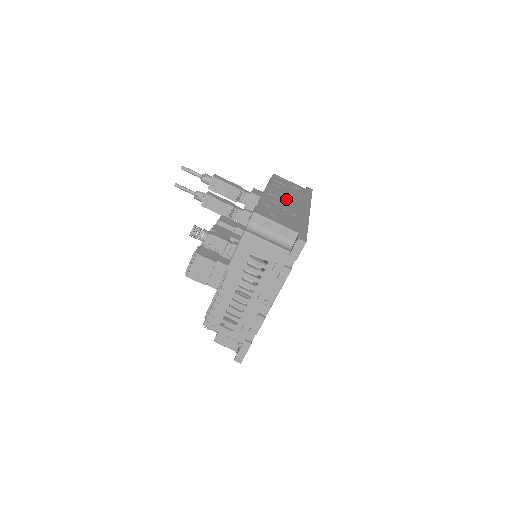
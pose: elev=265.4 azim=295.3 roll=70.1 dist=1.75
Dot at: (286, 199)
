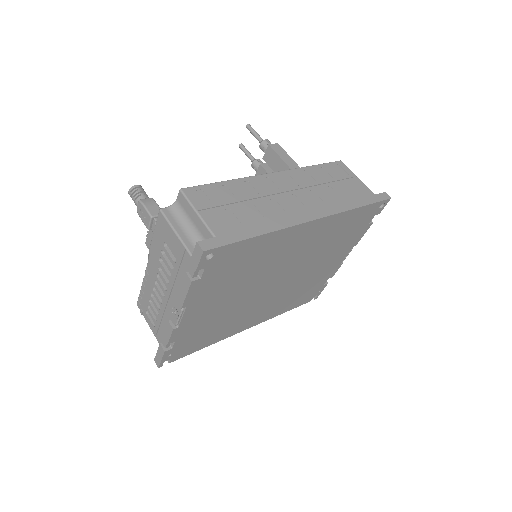
Dot at: (291, 193)
